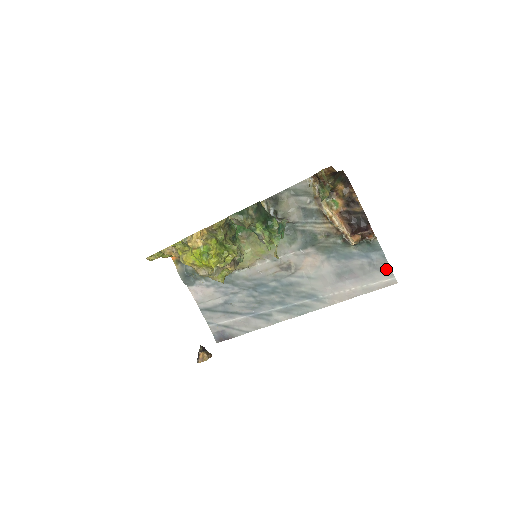
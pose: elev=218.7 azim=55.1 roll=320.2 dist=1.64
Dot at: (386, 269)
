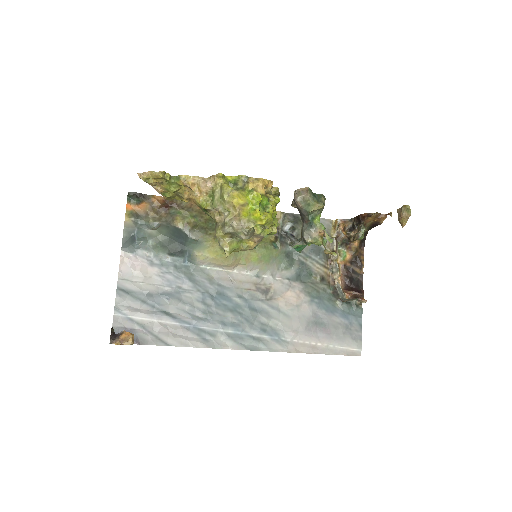
Dot at: (357, 338)
